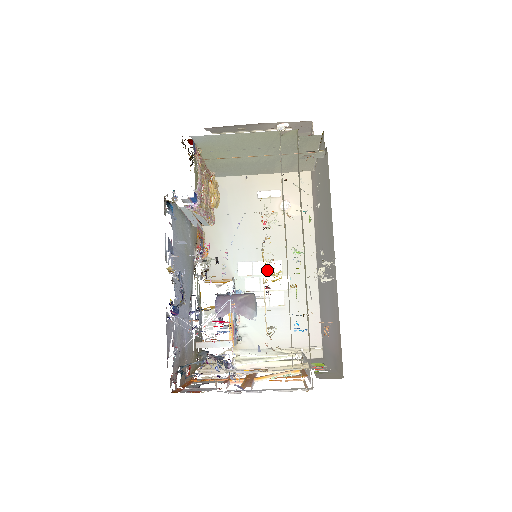
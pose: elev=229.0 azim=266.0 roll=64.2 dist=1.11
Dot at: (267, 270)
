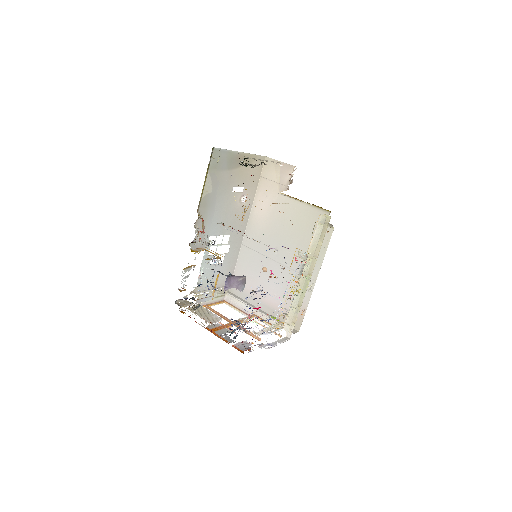
Dot at: (263, 267)
